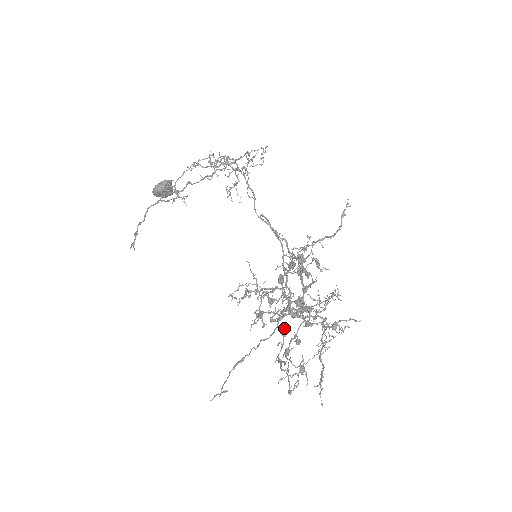
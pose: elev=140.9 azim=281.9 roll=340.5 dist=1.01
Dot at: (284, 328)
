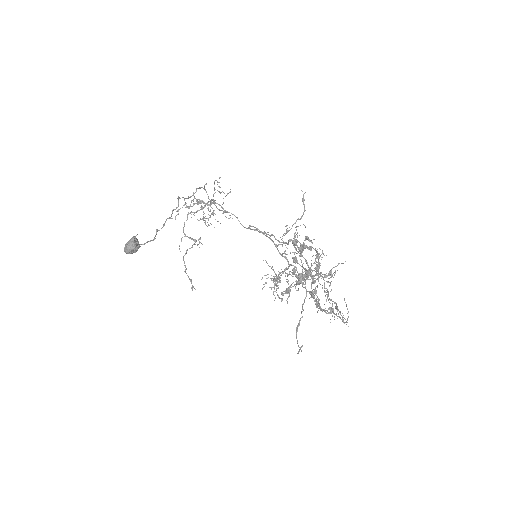
Dot at: (315, 288)
